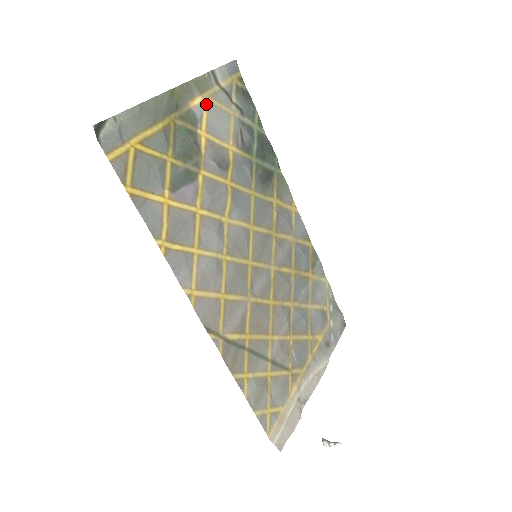
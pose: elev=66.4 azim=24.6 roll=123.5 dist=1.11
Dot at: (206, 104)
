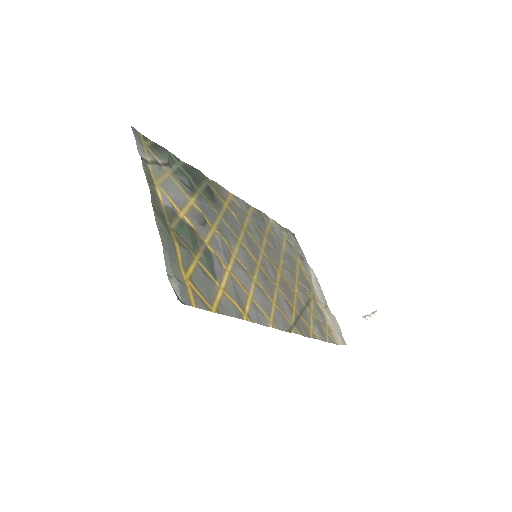
Dot at: (161, 189)
